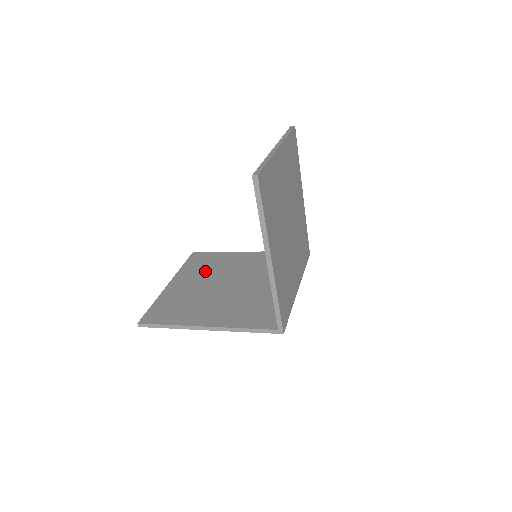
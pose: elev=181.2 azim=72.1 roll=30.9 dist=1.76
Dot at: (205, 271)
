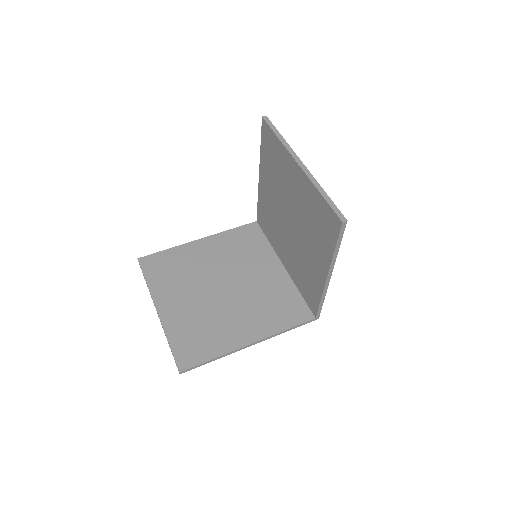
Dot at: (181, 279)
